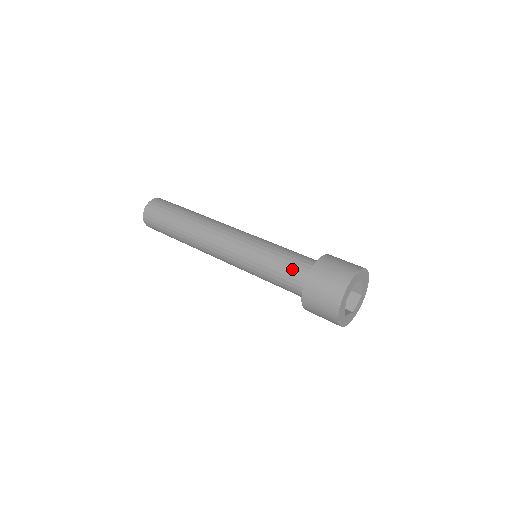
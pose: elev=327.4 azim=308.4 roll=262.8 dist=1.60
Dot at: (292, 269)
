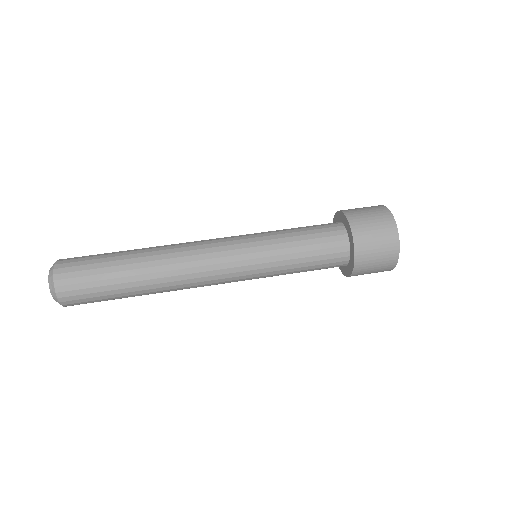
Dot at: (325, 257)
